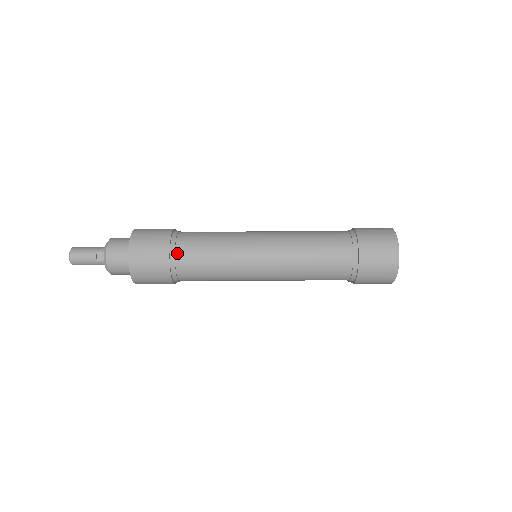
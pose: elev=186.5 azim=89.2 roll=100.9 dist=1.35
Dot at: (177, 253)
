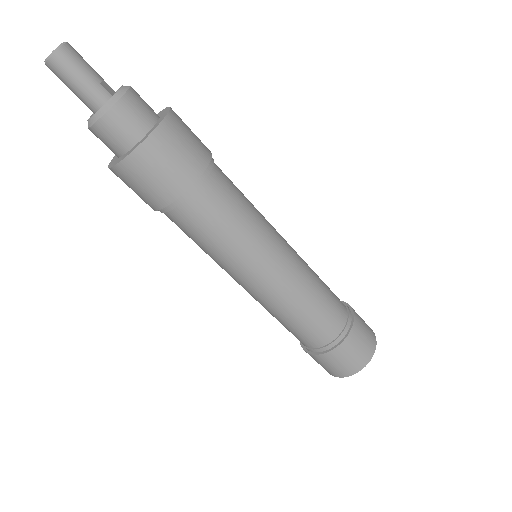
Dot at: occluded
